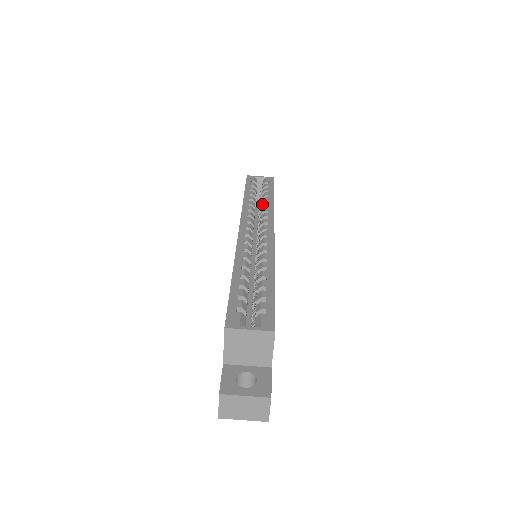
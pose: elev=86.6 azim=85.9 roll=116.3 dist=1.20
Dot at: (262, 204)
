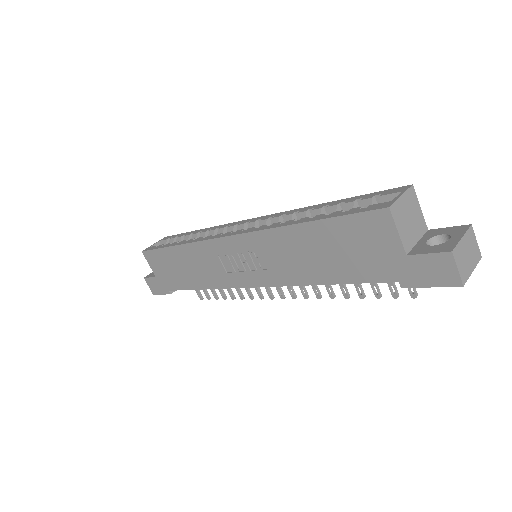
Dot at: (200, 236)
